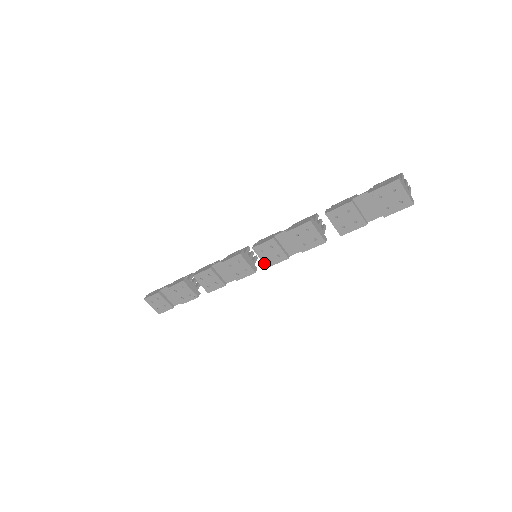
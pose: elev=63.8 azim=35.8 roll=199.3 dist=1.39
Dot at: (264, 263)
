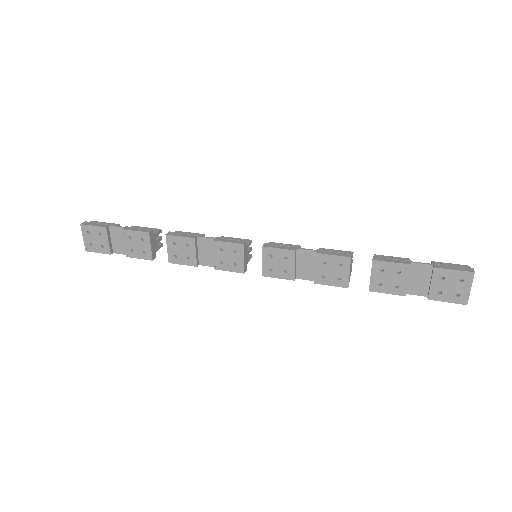
Dot at: (263, 269)
